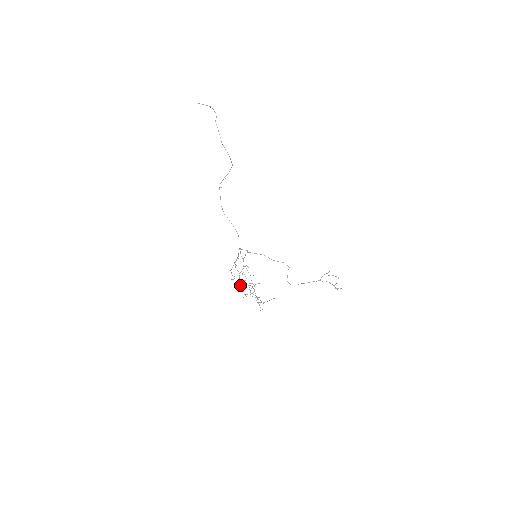
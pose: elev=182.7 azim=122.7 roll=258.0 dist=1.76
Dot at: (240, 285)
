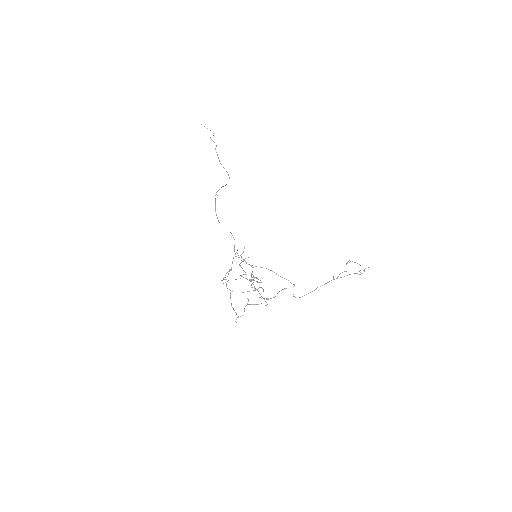
Dot at: (231, 305)
